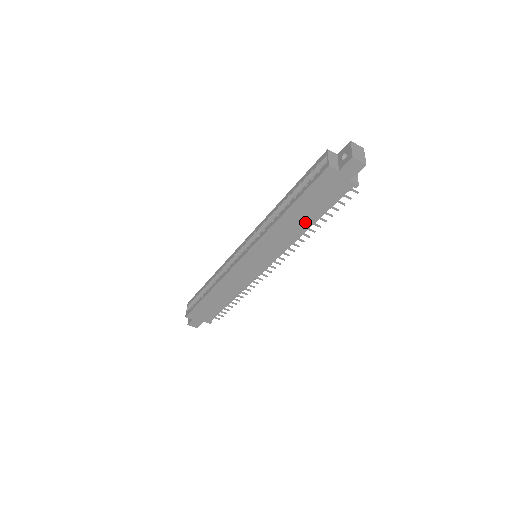
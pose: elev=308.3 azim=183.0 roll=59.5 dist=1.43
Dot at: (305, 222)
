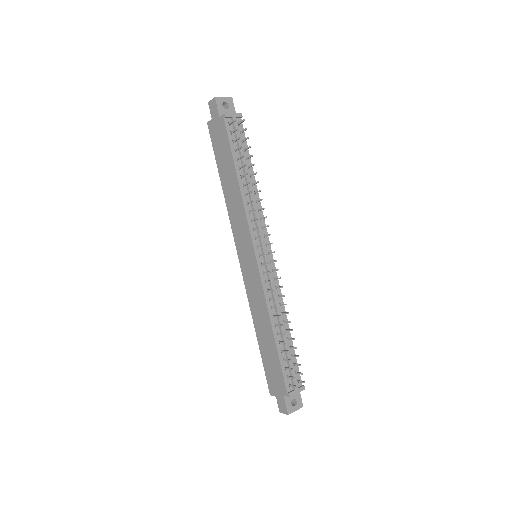
Dot at: (233, 178)
